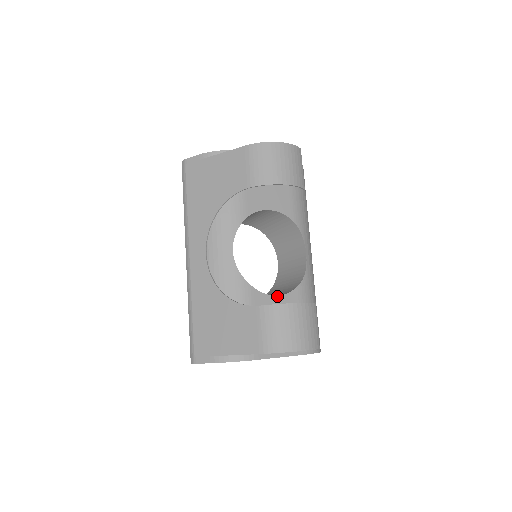
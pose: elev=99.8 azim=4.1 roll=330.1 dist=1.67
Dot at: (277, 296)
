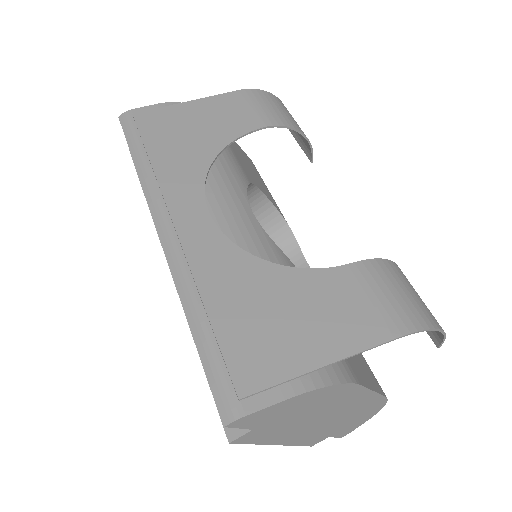
Dot at: occluded
